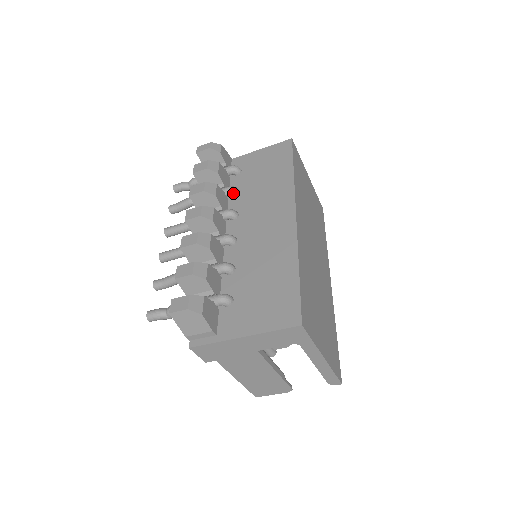
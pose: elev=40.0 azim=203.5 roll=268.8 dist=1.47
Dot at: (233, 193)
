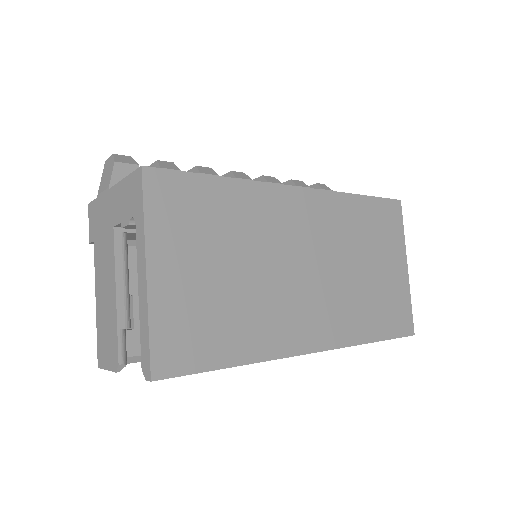
Dot at: occluded
